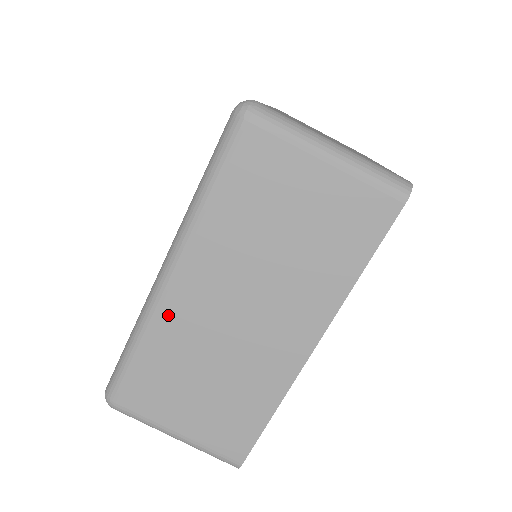
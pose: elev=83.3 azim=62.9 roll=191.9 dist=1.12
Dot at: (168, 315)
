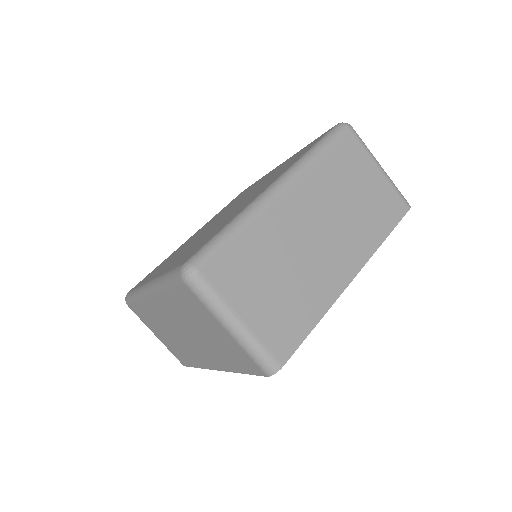
Dot at: (148, 304)
